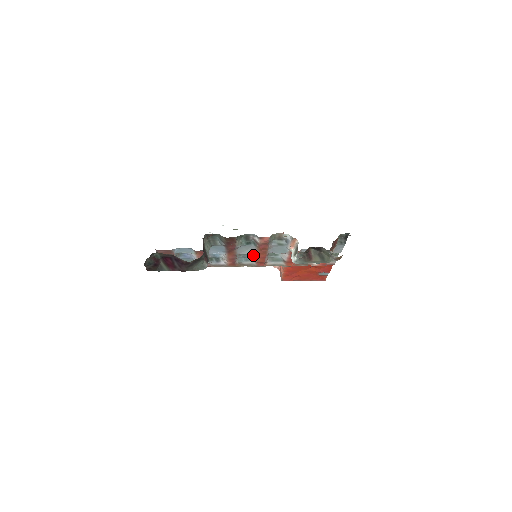
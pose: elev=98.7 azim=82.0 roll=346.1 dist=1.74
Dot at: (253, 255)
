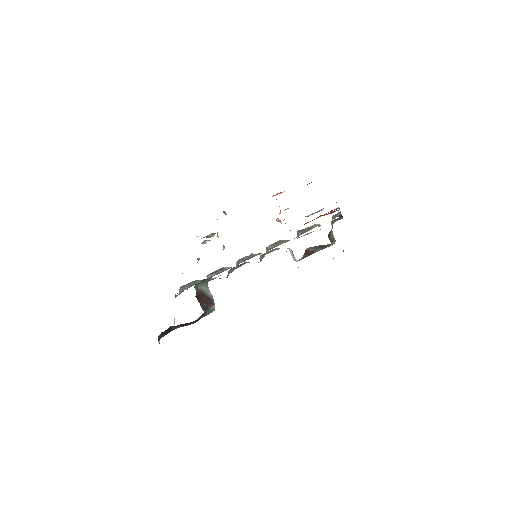
Dot at: occluded
